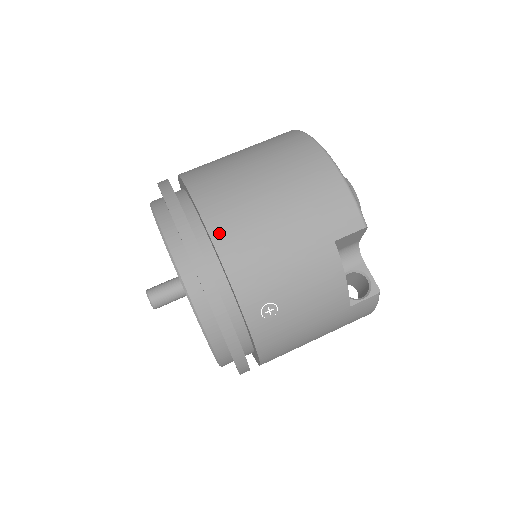
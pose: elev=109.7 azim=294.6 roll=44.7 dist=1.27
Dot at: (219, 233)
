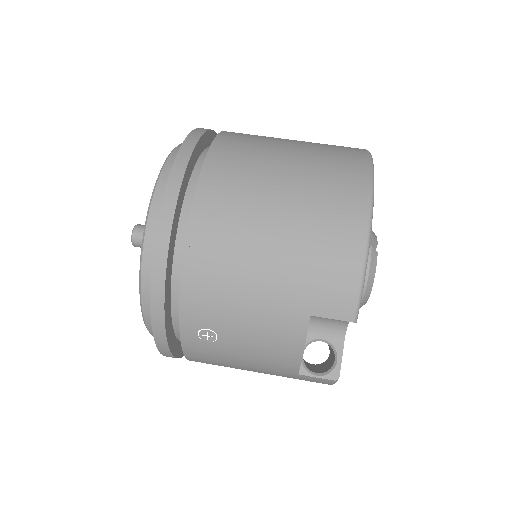
Dot at: (198, 236)
